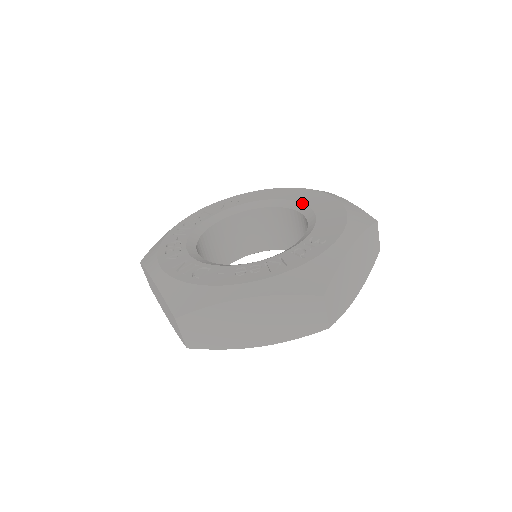
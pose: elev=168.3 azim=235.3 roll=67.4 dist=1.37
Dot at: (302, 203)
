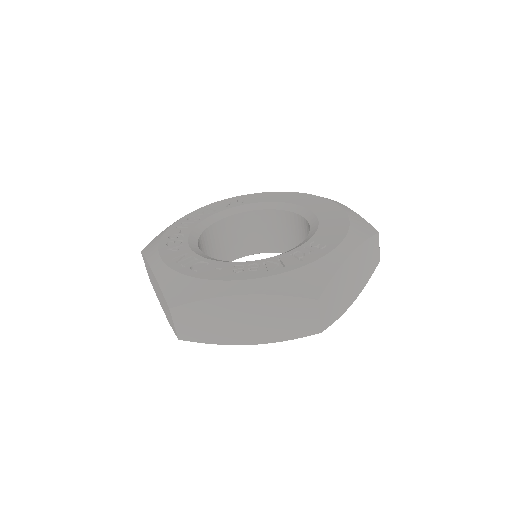
Dot at: (306, 208)
